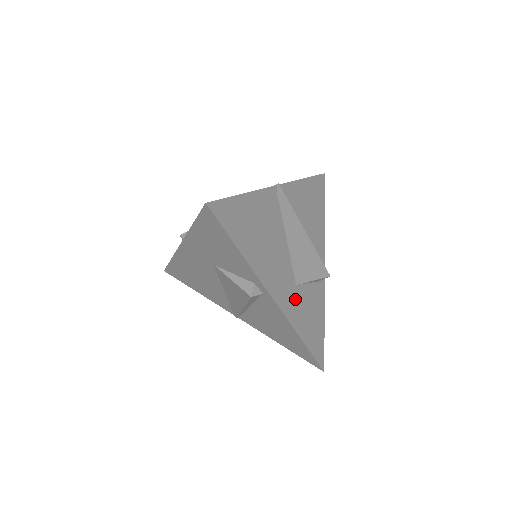
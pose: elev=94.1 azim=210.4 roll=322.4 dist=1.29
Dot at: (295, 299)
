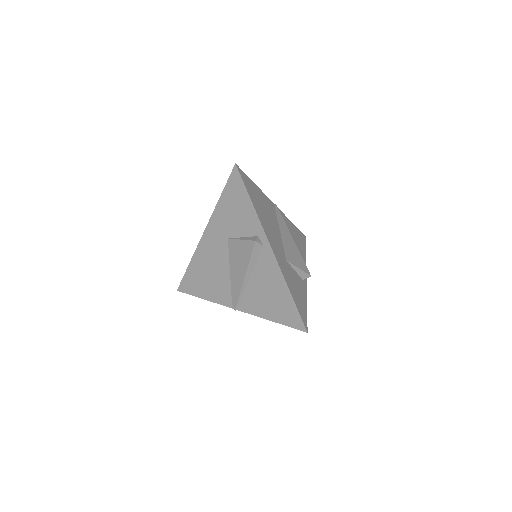
Dot at: (285, 266)
